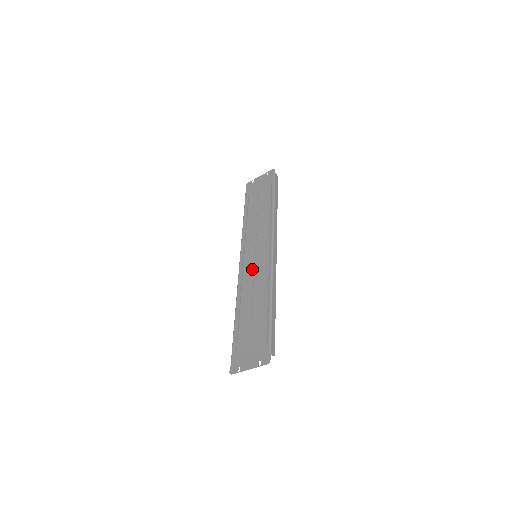
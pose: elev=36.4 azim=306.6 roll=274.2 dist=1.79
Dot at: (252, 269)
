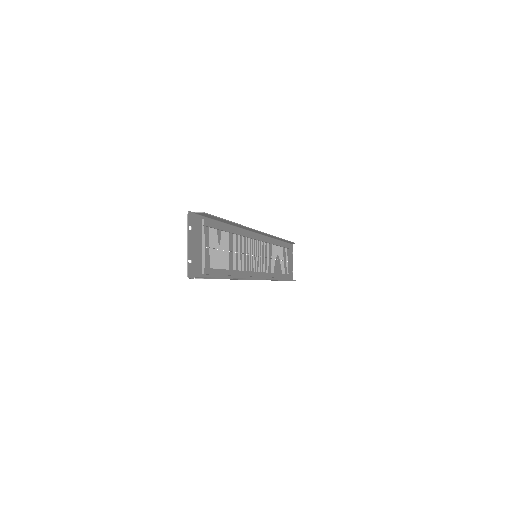
Dot at: occluded
